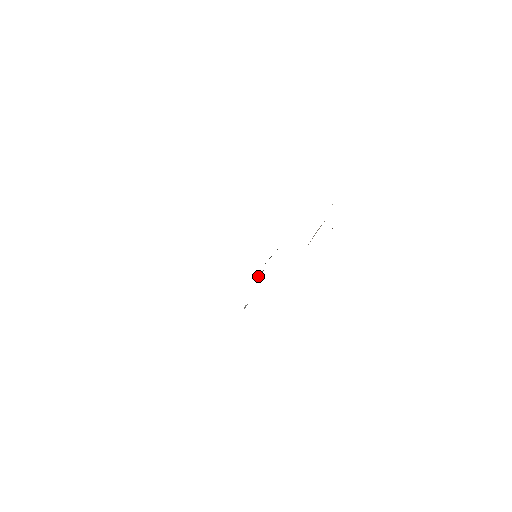
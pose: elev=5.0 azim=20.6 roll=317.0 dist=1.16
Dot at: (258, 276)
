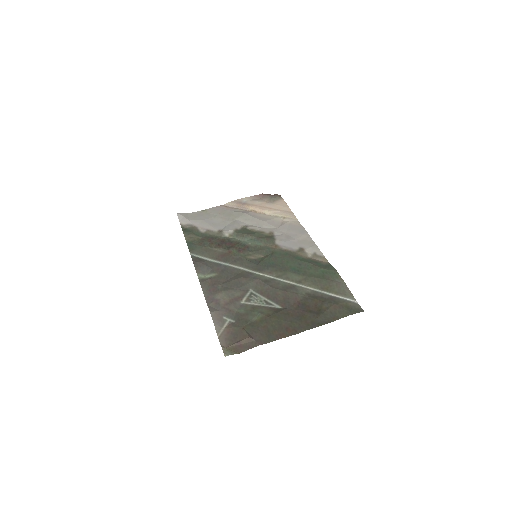
Dot at: (226, 235)
